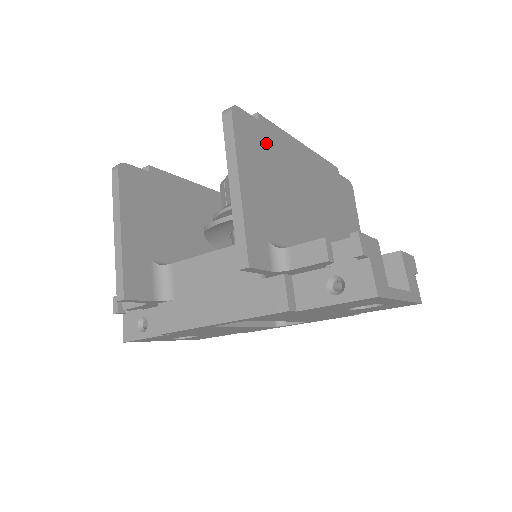
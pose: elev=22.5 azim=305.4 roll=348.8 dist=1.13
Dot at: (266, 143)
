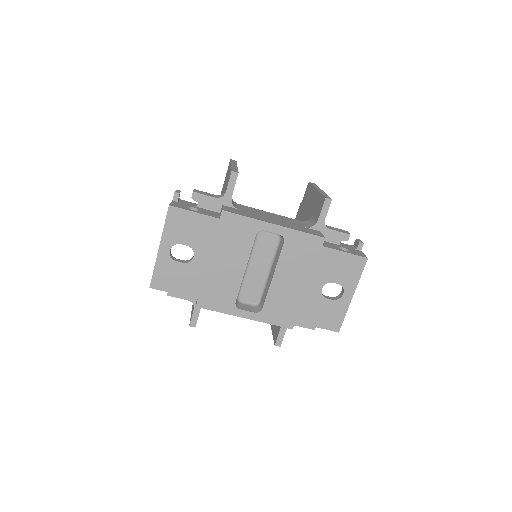
Dot at: occluded
